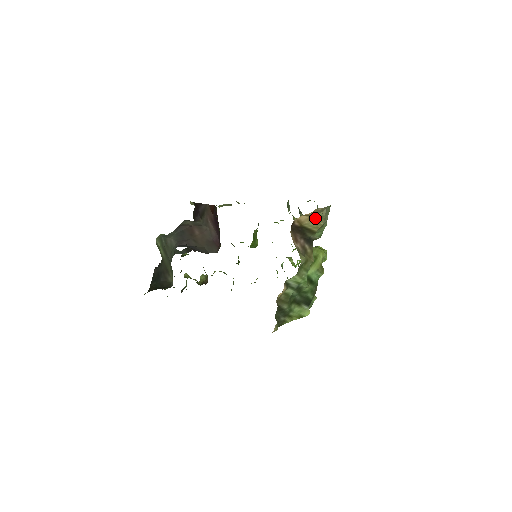
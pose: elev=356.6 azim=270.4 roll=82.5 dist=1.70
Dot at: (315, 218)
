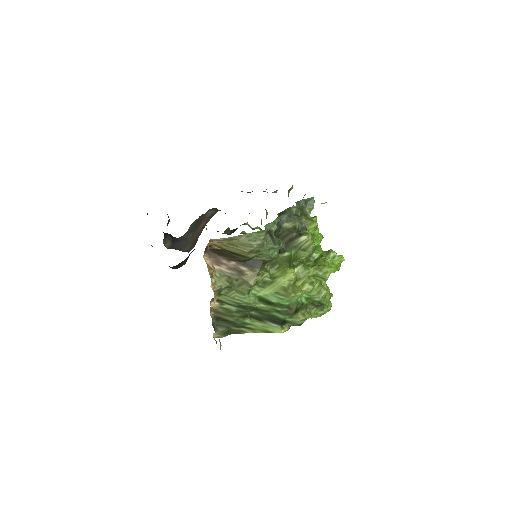
Dot at: (231, 245)
